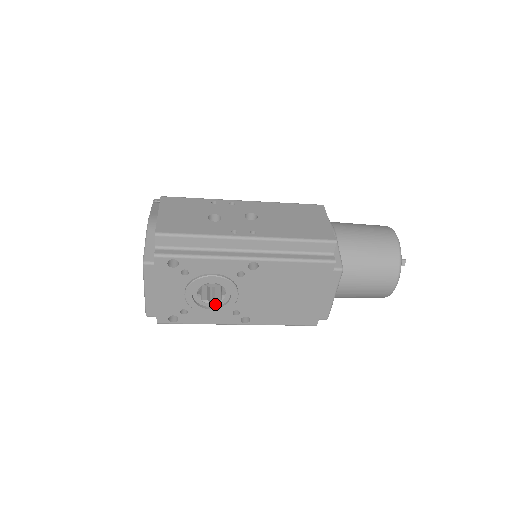
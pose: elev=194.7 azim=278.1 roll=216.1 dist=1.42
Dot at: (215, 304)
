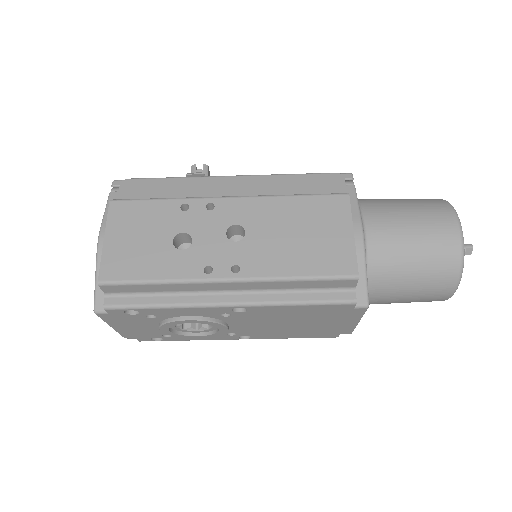
Dot at: (202, 331)
